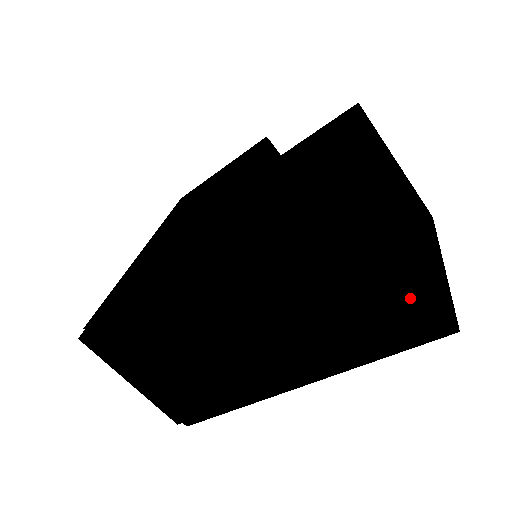
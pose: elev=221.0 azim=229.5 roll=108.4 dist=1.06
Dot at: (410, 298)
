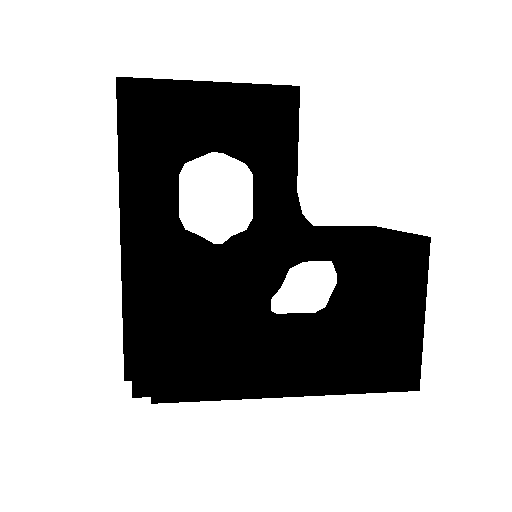
Dot at: occluded
